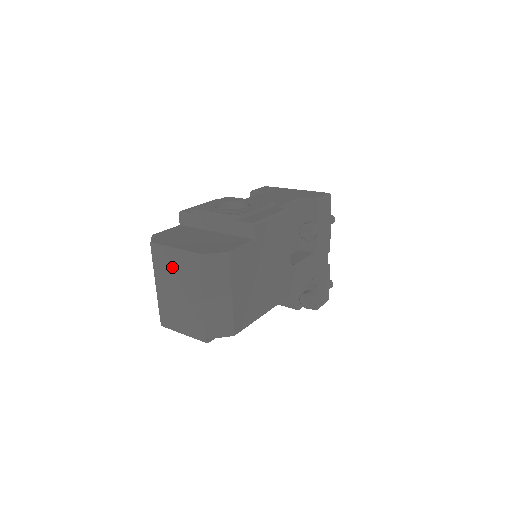
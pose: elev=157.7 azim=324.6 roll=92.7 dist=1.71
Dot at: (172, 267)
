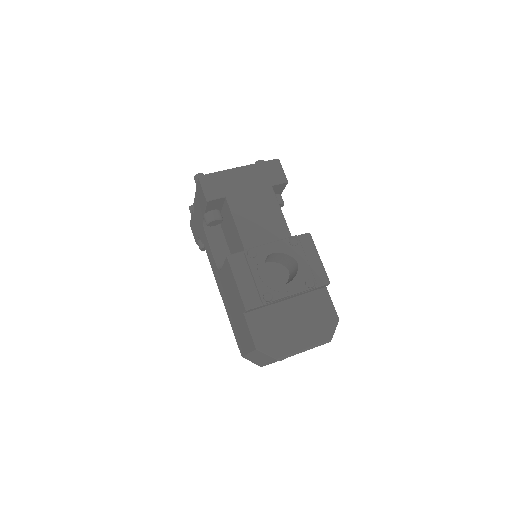
Dot at: occluded
